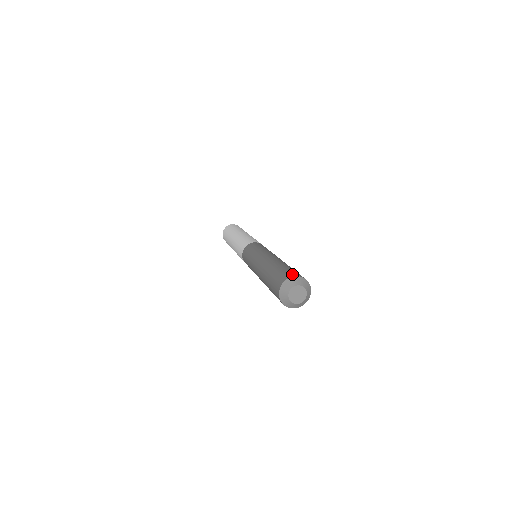
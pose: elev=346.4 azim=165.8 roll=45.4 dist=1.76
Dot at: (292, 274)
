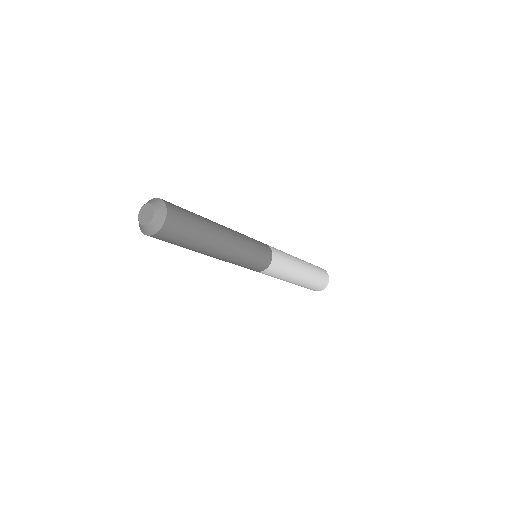
Dot at: occluded
